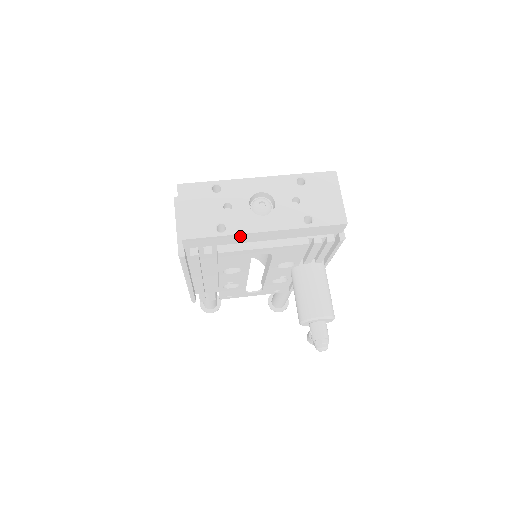
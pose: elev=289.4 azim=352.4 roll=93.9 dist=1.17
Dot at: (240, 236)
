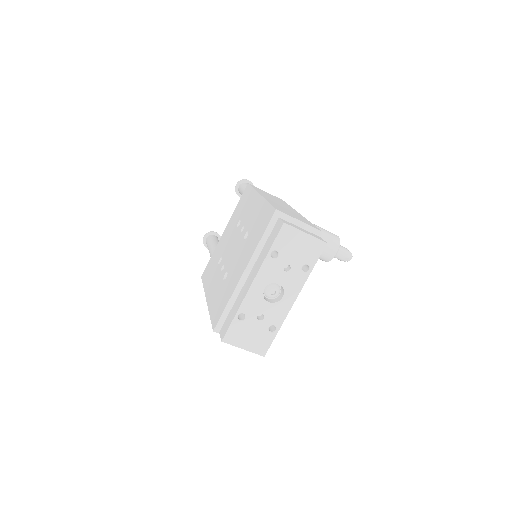
Dot at: (284, 317)
